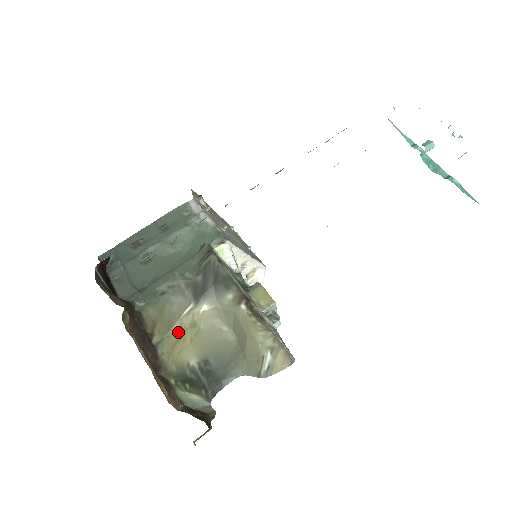
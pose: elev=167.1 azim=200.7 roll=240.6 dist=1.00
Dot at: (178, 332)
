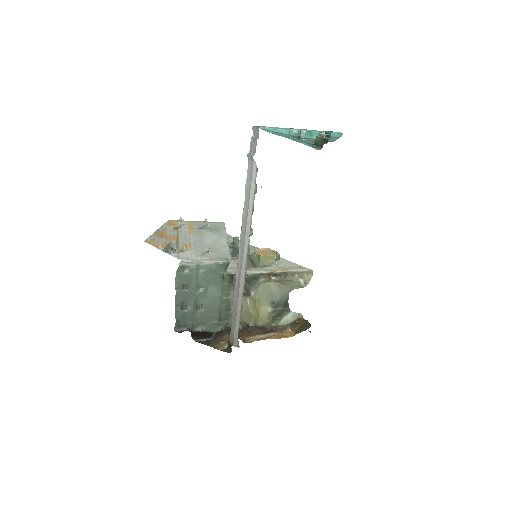
Dot at: (254, 311)
